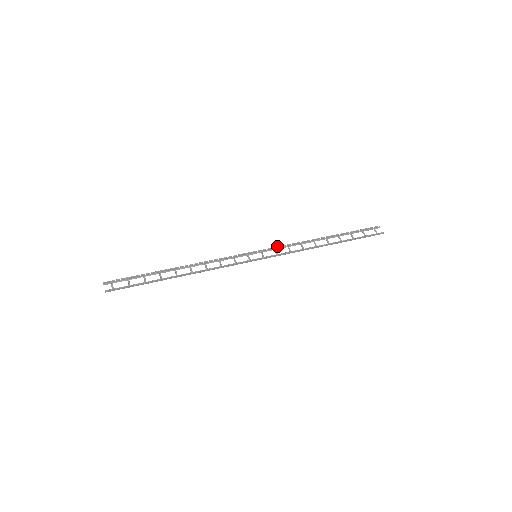
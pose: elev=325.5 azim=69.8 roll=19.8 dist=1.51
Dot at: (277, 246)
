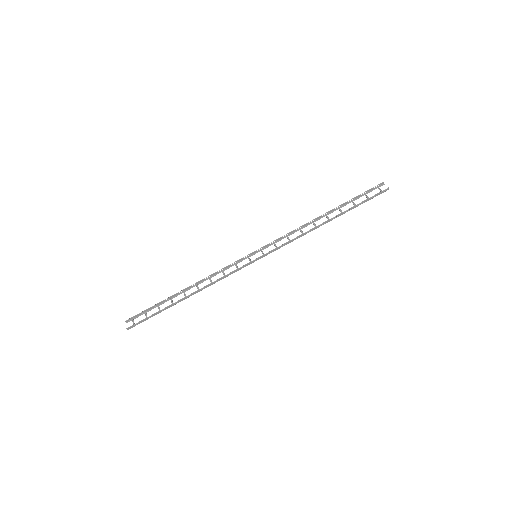
Dot at: occluded
